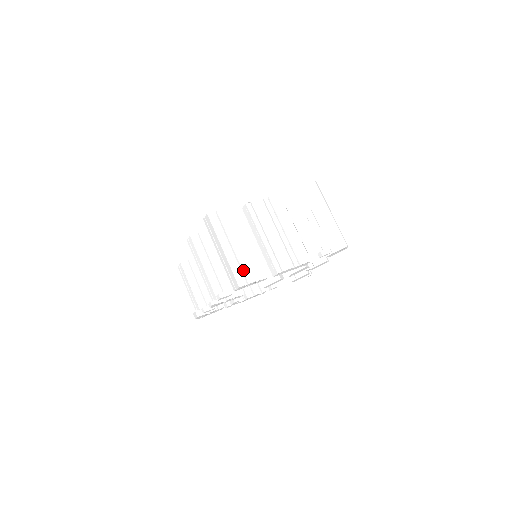
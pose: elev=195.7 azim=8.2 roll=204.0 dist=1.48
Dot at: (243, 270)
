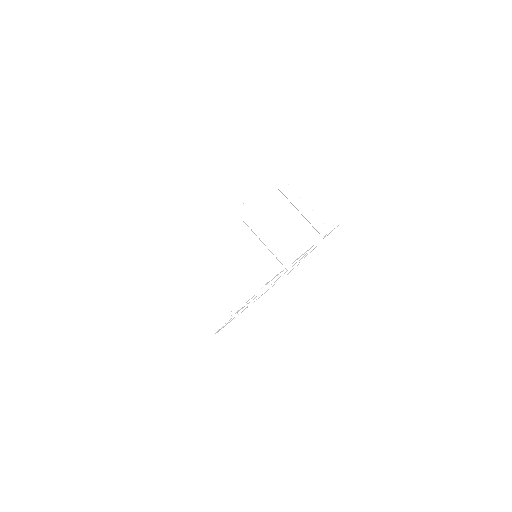
Dot at: (264, 266)
